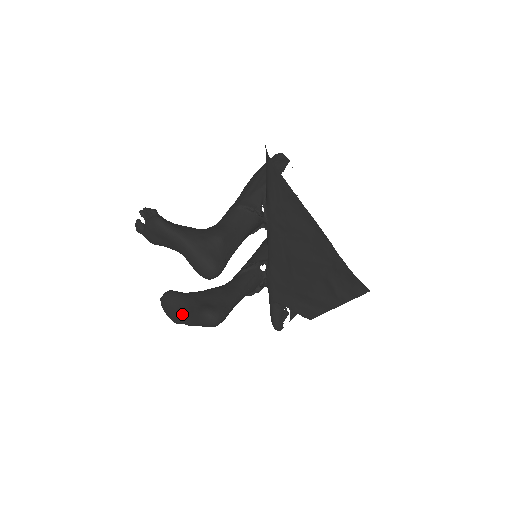
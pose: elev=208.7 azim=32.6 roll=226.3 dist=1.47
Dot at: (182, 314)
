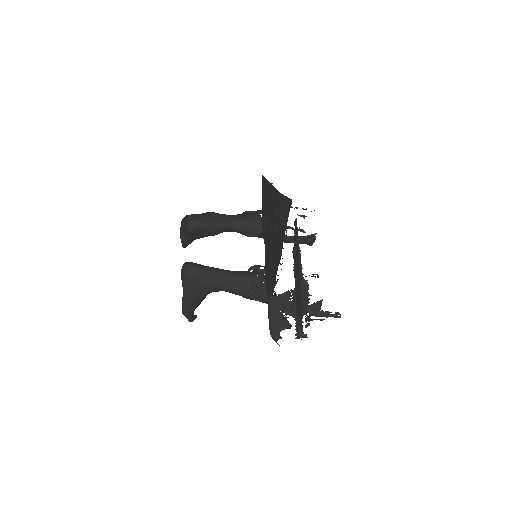
Dot at: occluded
